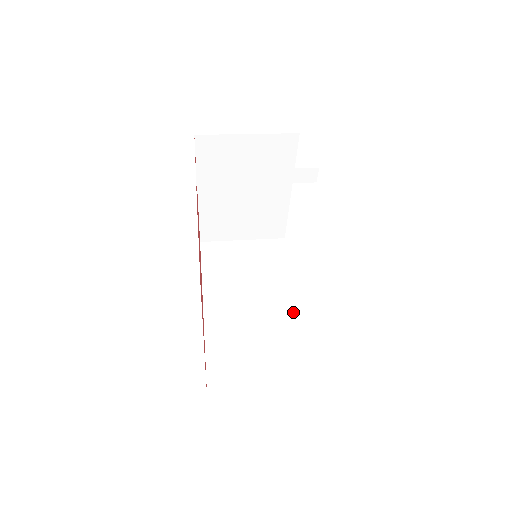
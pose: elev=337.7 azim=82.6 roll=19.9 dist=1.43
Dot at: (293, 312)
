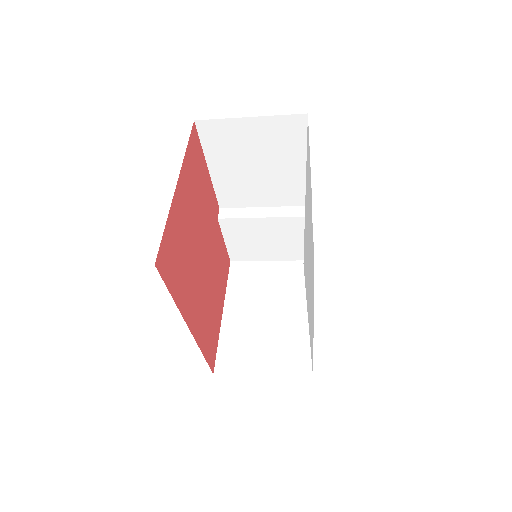
Dot at: occluded
